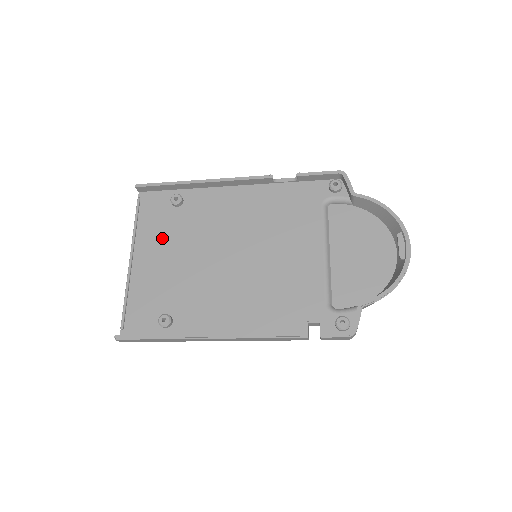
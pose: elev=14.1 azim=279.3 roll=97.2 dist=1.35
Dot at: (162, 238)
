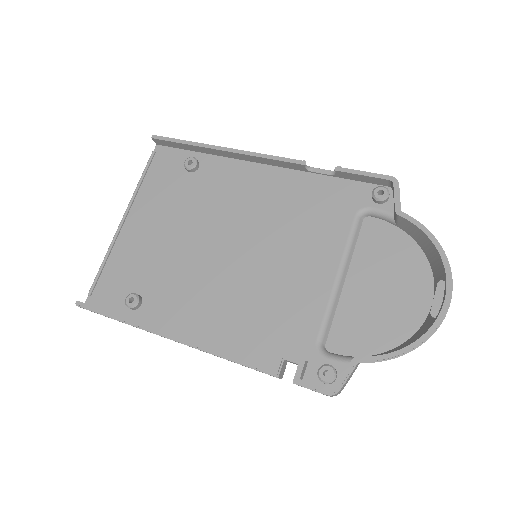
Dot at: (162, 204)
